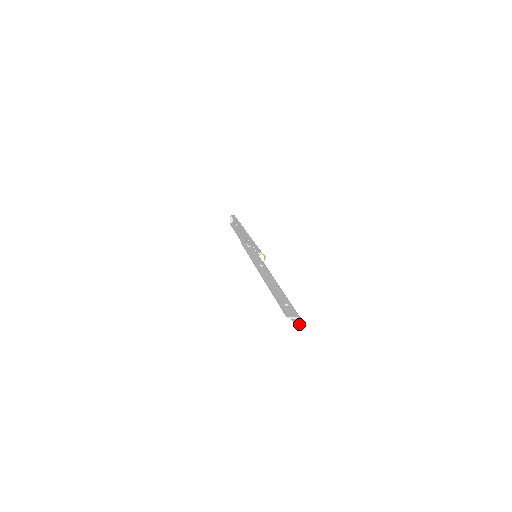
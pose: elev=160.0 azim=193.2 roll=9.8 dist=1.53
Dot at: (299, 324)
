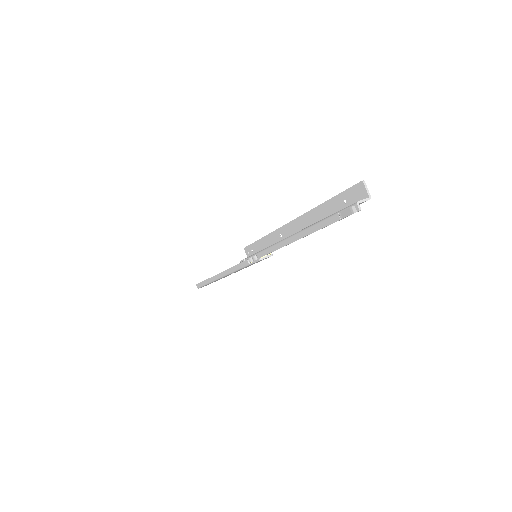
Dot at: (364, 200)
